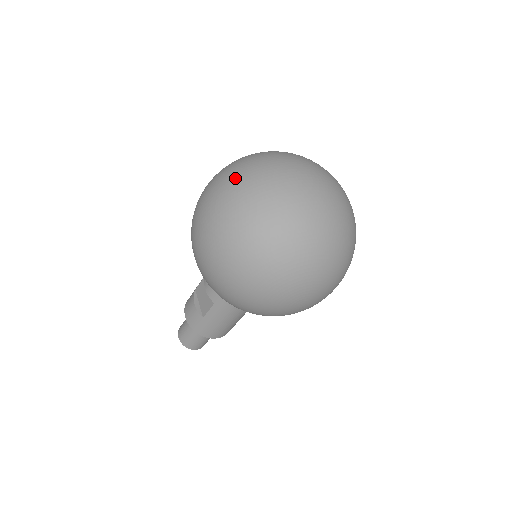
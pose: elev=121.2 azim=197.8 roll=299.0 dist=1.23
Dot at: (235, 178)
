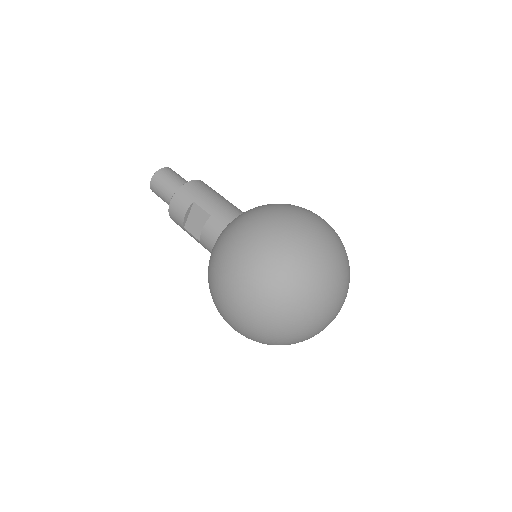
Dot at: (288, 297)
